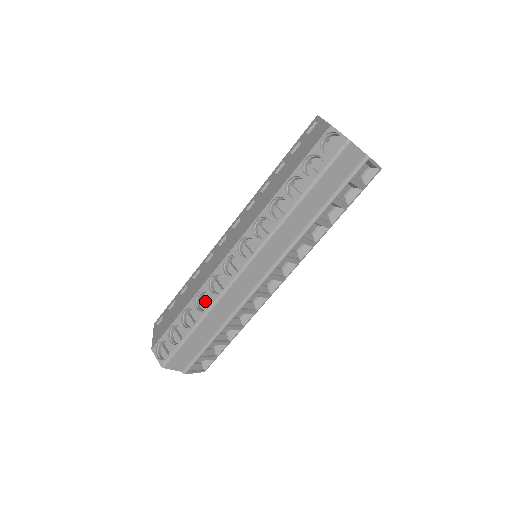
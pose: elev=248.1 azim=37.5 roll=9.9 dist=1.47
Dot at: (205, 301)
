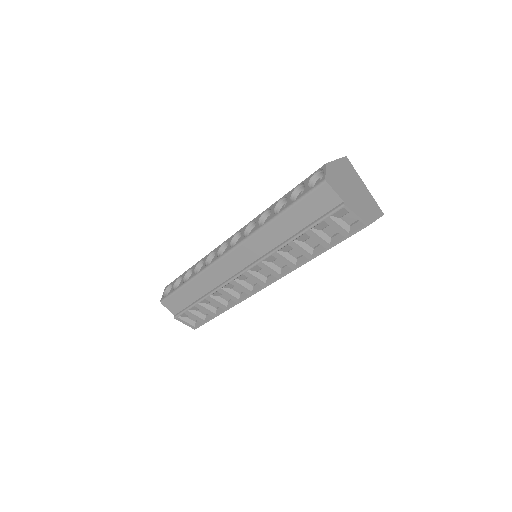
Dot at: occluded
